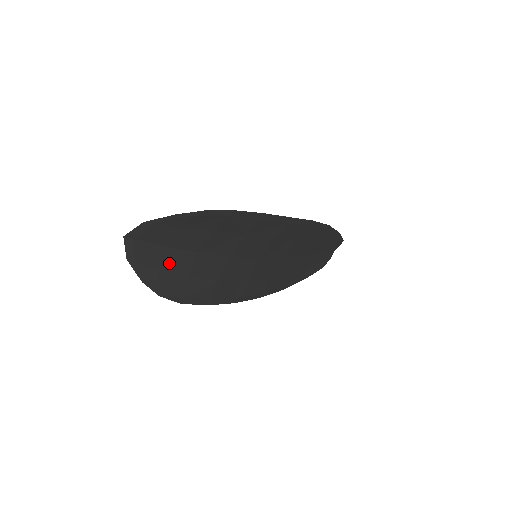
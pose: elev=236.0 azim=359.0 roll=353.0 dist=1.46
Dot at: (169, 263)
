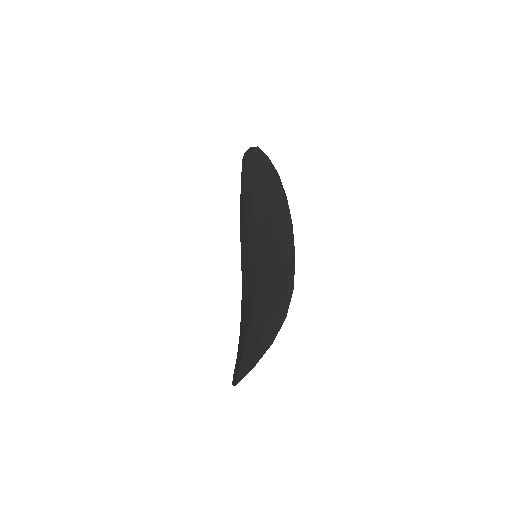
Dot at: occluded
